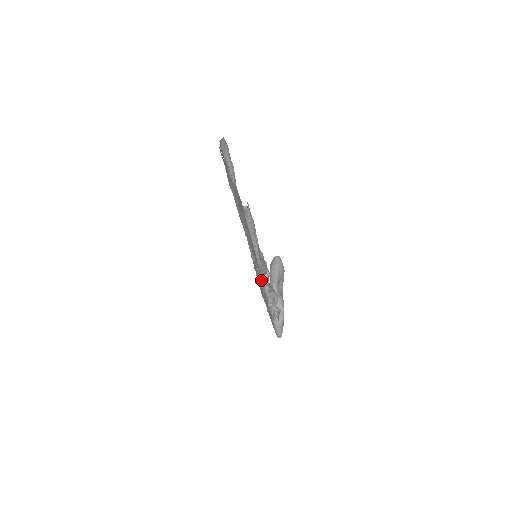
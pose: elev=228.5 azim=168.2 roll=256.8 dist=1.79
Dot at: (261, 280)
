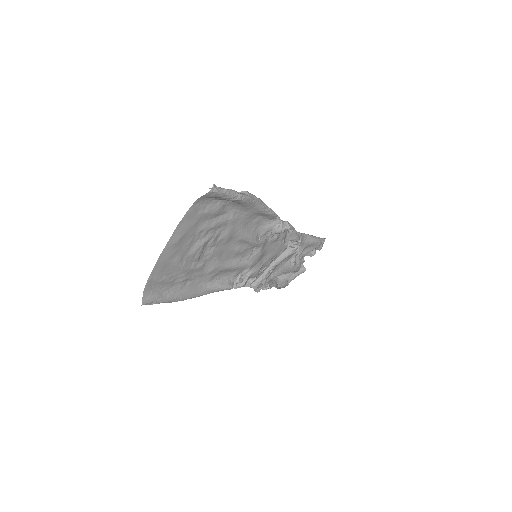
Dot at: occluded
